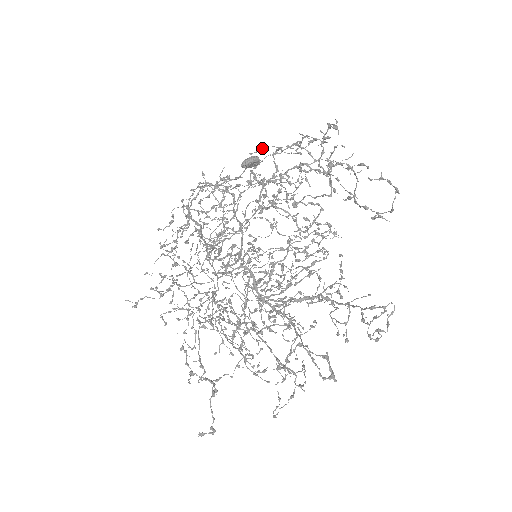
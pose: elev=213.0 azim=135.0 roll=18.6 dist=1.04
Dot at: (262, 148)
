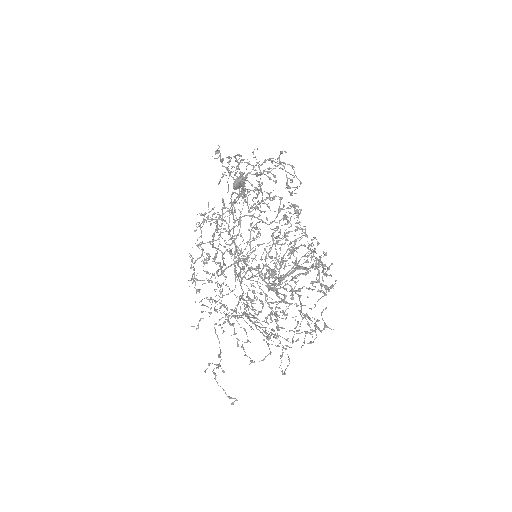
Dot at: occluded
